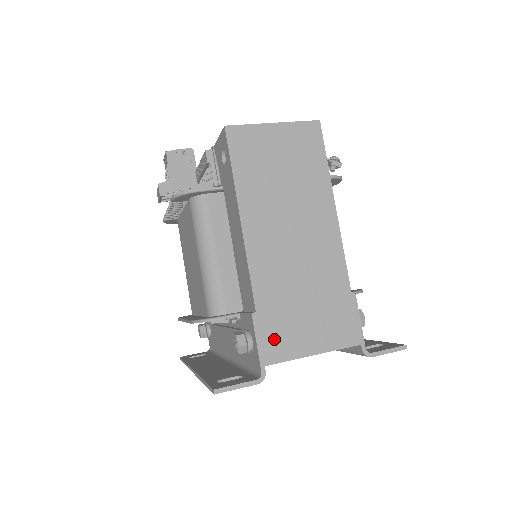
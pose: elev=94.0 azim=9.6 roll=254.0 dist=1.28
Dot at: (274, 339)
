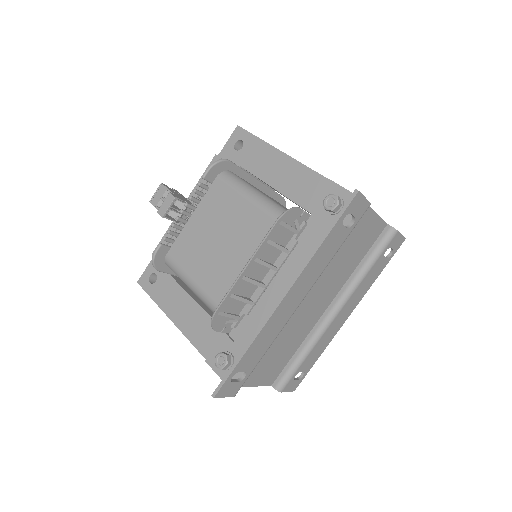
Dot at: occluded
